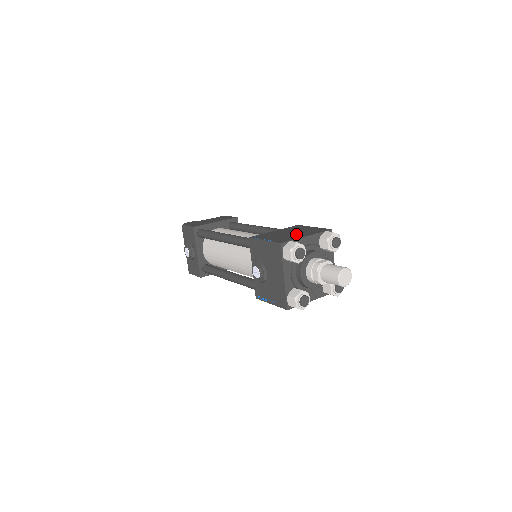
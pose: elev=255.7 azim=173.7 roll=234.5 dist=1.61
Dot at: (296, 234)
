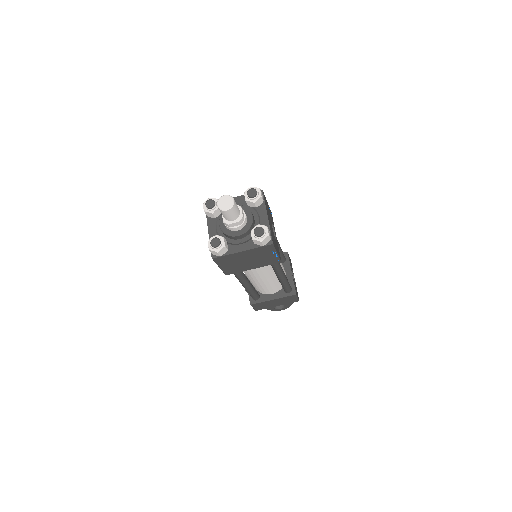
Dot at: occluded
